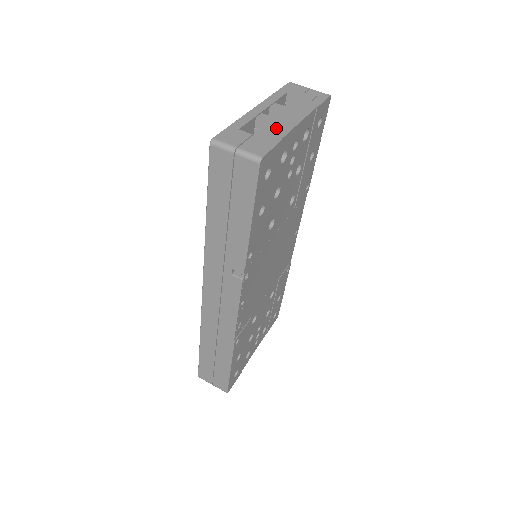
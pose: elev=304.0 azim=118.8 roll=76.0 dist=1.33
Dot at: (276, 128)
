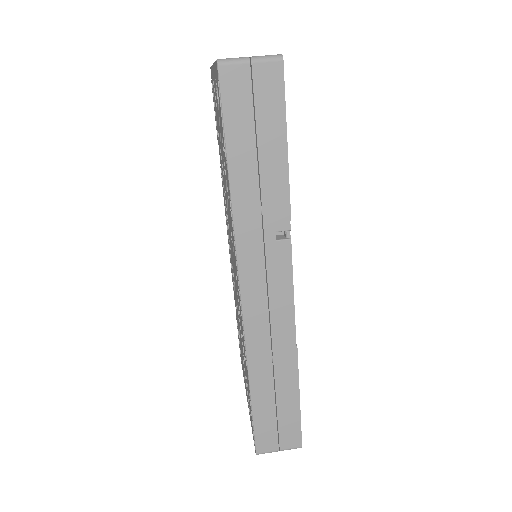
Dot at: occluded
